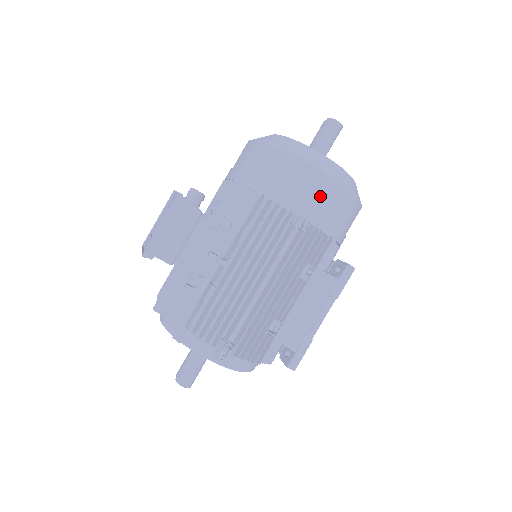
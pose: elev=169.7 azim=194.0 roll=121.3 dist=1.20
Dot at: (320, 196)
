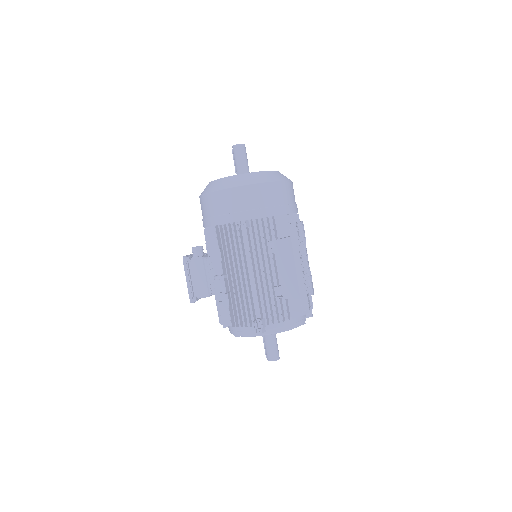
Dot at: (239, 202)
